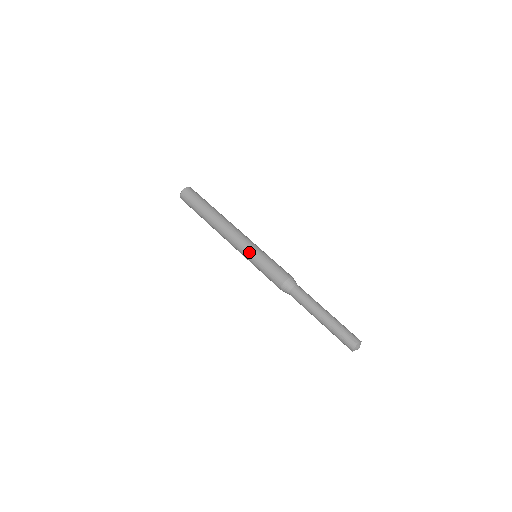
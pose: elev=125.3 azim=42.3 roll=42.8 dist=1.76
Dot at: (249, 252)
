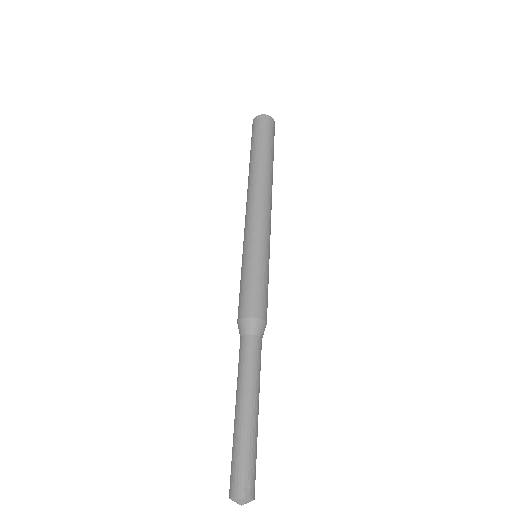
Dot at: (253, 242)
